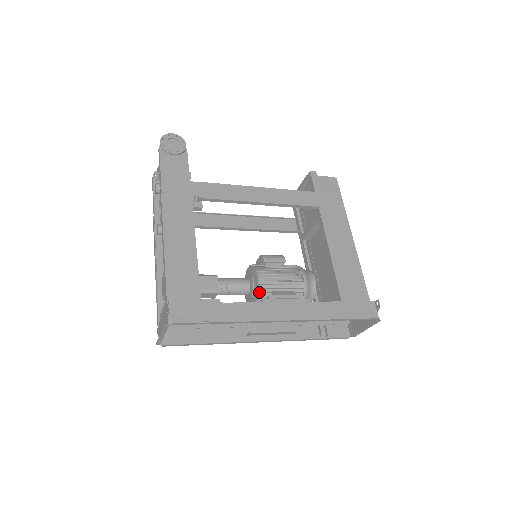
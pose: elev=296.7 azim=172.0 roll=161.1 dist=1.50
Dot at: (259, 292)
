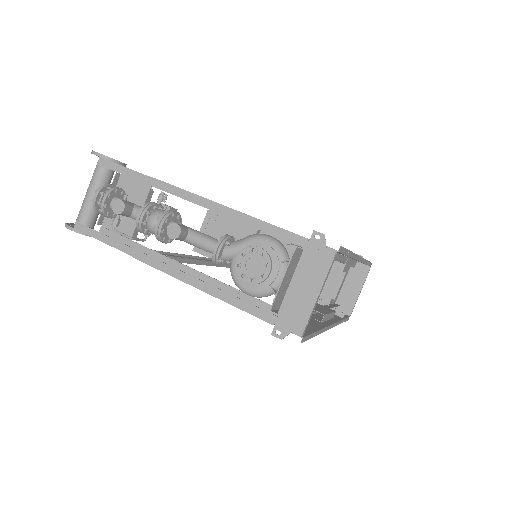
Dot at: occluded
